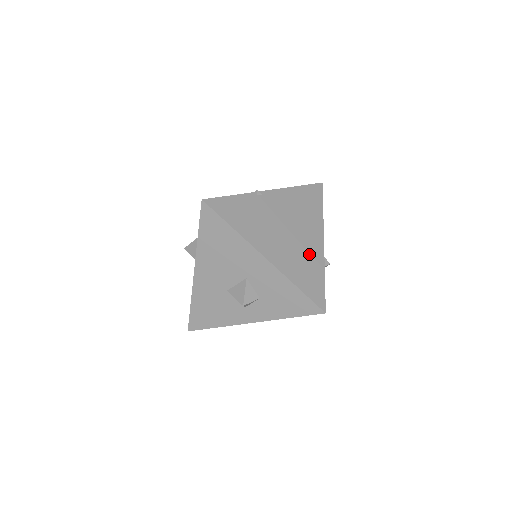
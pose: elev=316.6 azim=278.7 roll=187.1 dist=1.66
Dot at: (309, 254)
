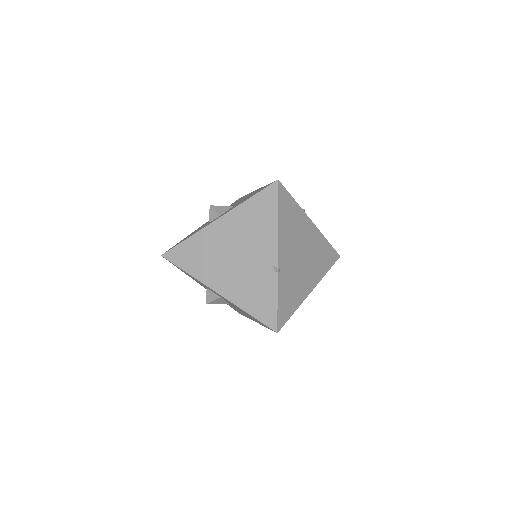
Dot at: (316, 245)
